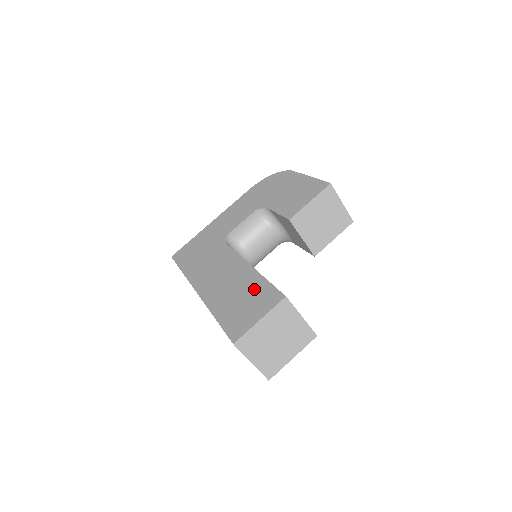
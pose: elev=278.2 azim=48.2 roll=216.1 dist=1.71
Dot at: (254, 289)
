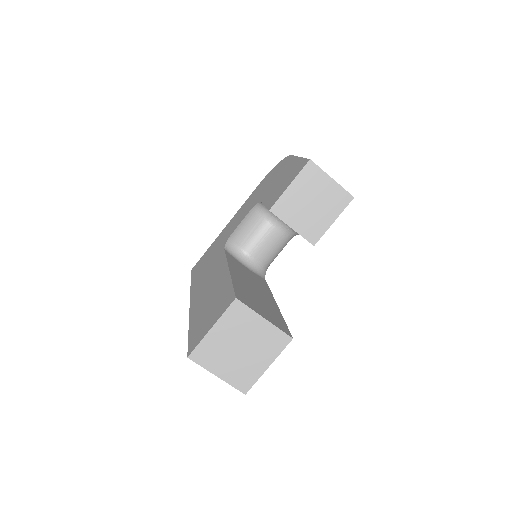
Dot at: (220, 294)
